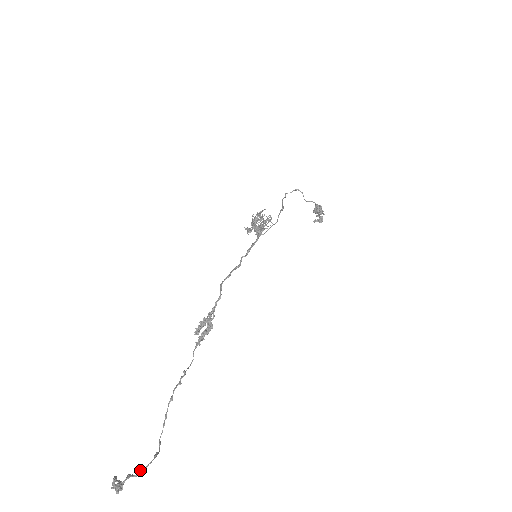
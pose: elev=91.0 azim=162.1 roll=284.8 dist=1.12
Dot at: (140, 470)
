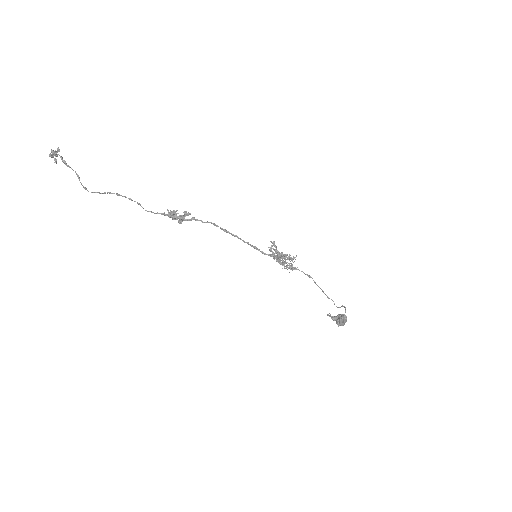
Dot at: occluded
